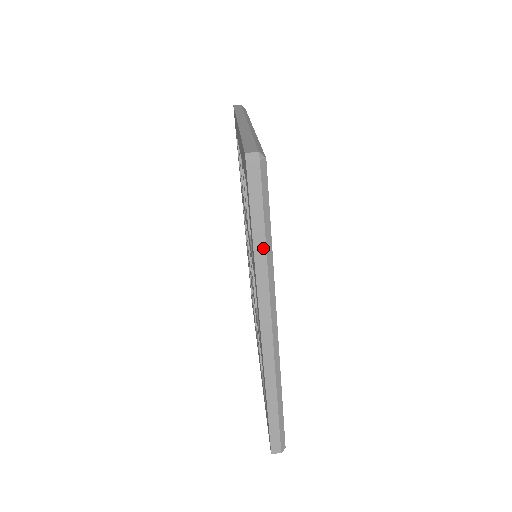
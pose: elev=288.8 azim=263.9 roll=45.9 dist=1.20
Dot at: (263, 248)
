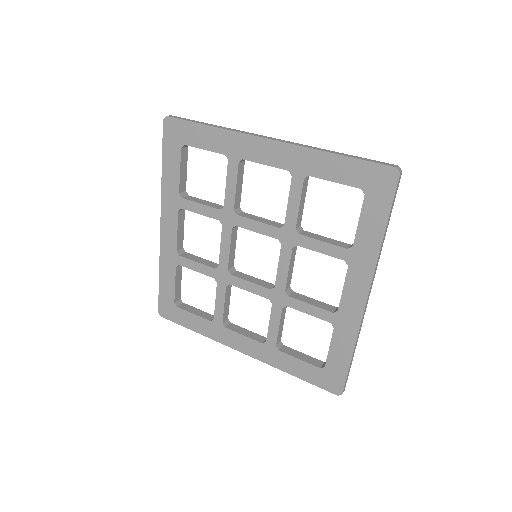
Dot at: occluded
